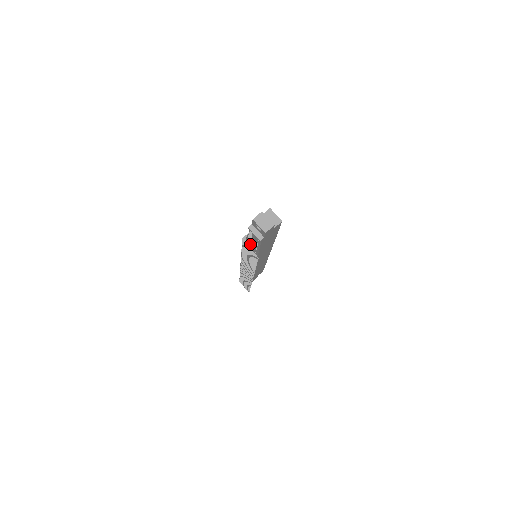
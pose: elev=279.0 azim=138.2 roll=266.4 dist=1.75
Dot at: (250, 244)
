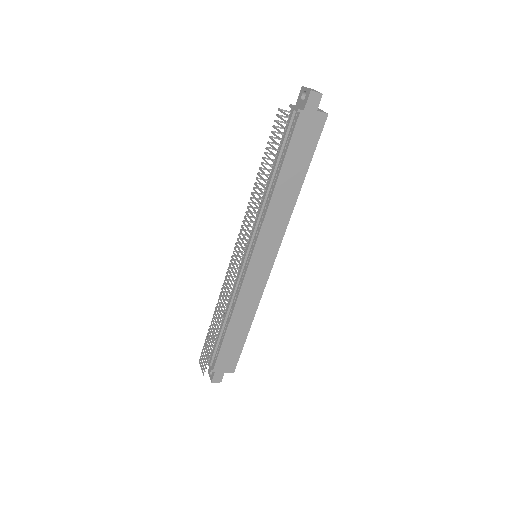
Dot at: (270, 178)
